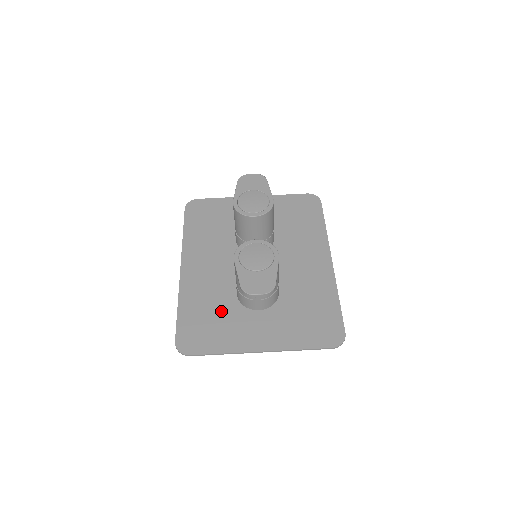
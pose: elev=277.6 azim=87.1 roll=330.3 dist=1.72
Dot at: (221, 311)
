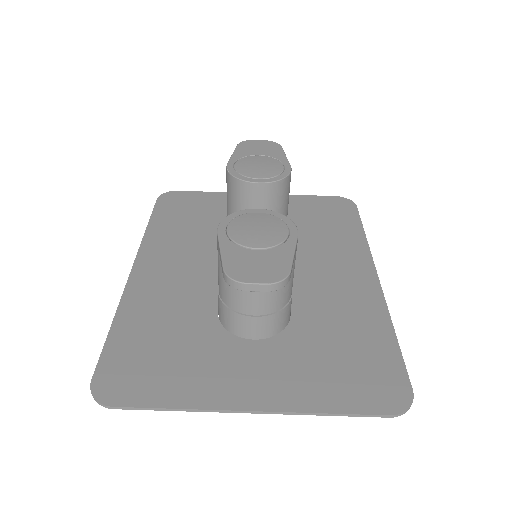
Dot at: (186, 336)
